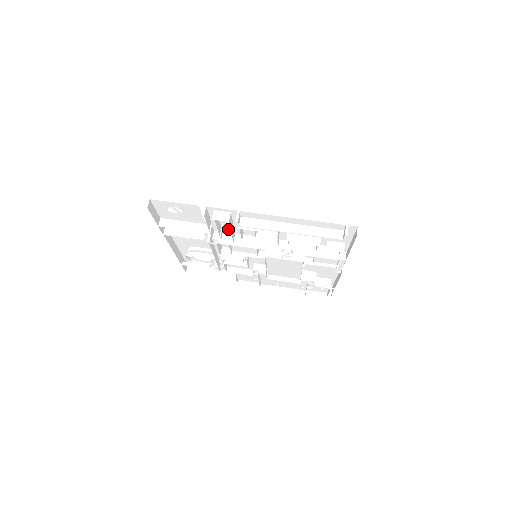
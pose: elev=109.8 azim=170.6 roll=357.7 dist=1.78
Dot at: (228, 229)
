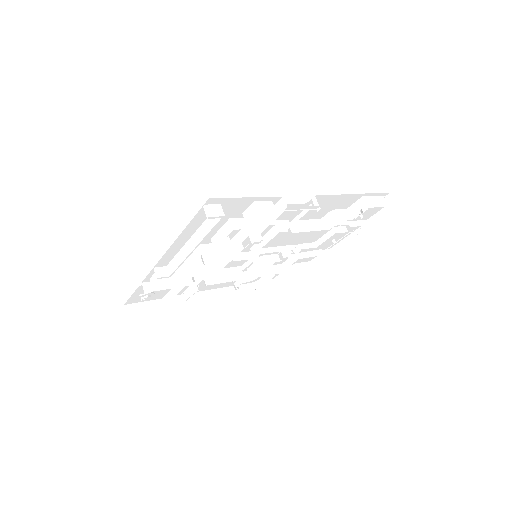
Dot at: occluded
